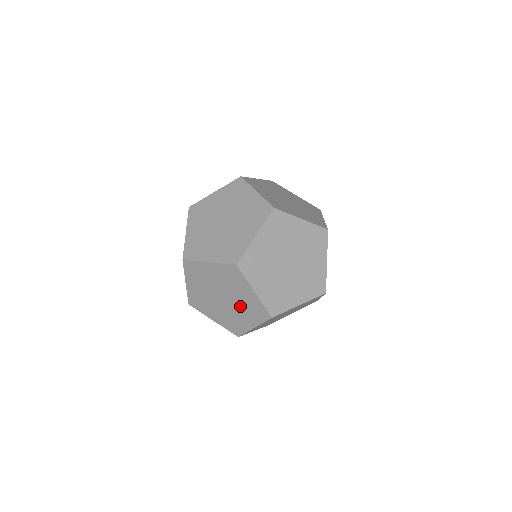
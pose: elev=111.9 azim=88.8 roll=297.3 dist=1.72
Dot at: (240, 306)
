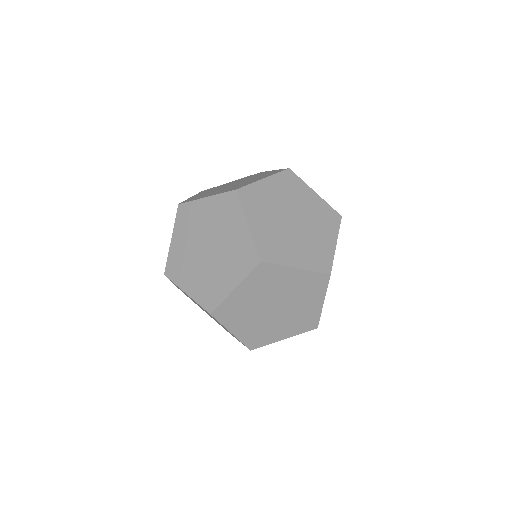
Dot at: occluded
